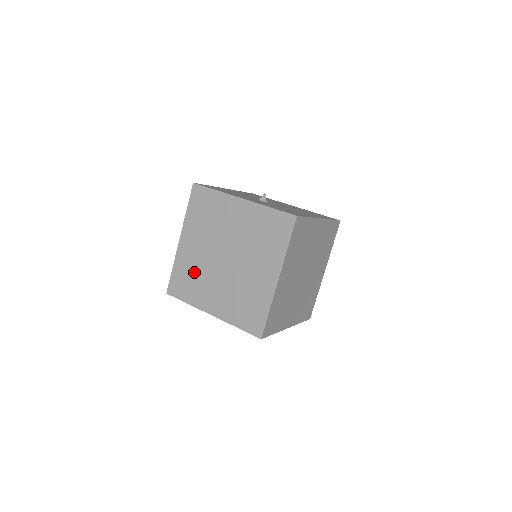
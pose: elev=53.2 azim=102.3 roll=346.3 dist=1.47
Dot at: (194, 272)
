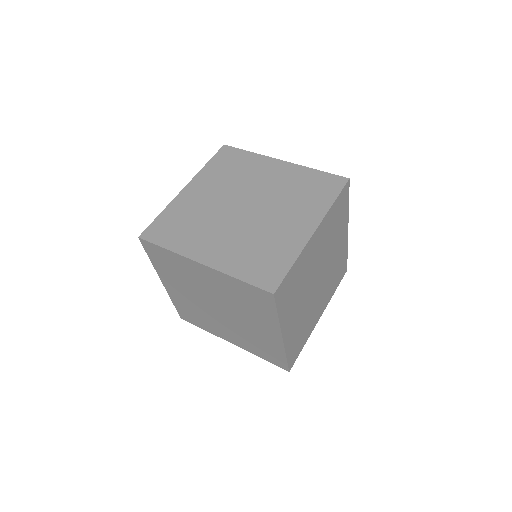
Dot at: (193, 218)
